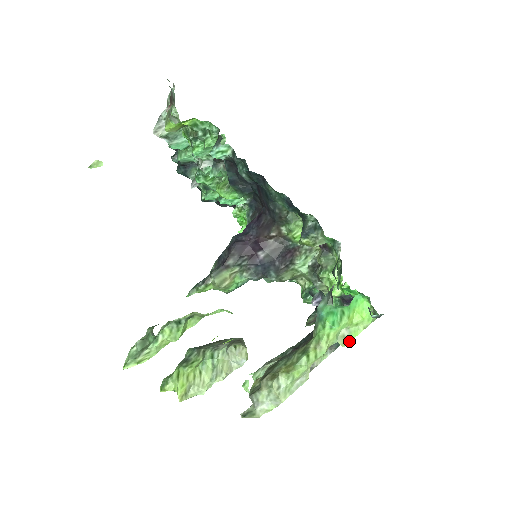
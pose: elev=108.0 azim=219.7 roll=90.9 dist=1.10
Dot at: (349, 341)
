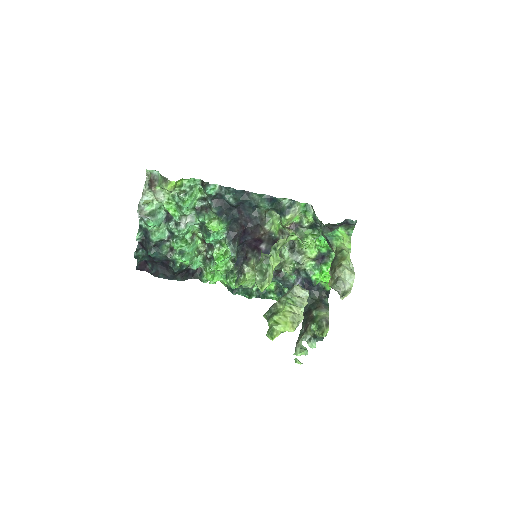
Dot at: (350, 250)
